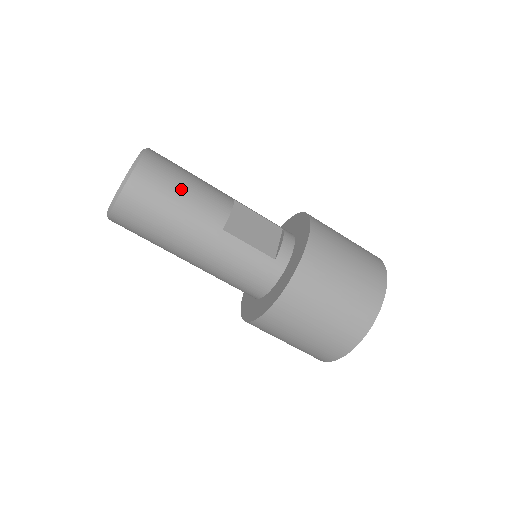
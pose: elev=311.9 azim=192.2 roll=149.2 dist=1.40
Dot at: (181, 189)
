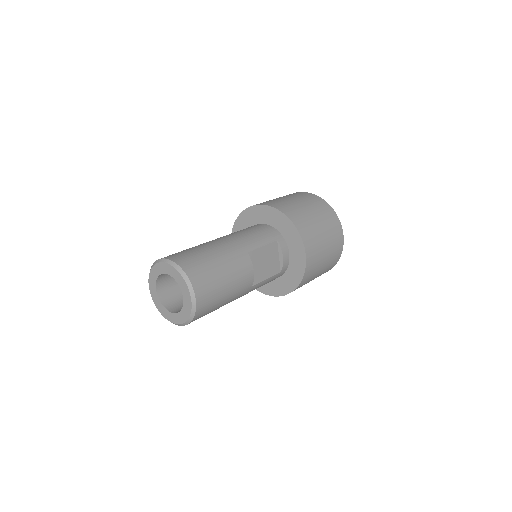
Dot at: (225, 291)
